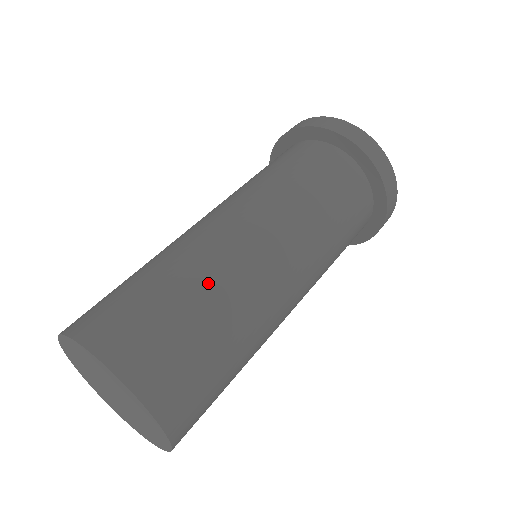
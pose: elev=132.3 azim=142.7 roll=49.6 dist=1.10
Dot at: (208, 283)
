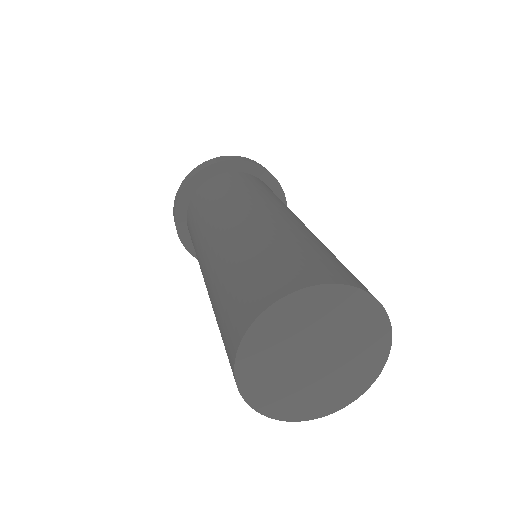
Dot at: (241, 249)
